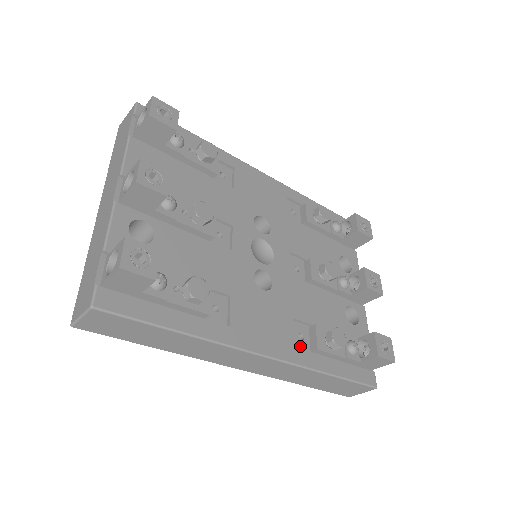
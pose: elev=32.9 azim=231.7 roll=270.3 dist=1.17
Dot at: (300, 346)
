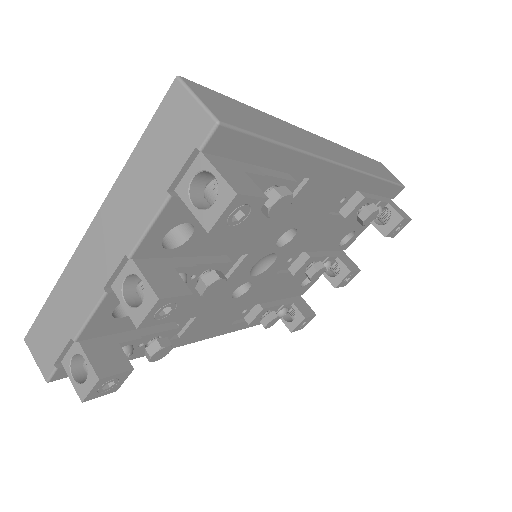
Dot at: (237, 318)
